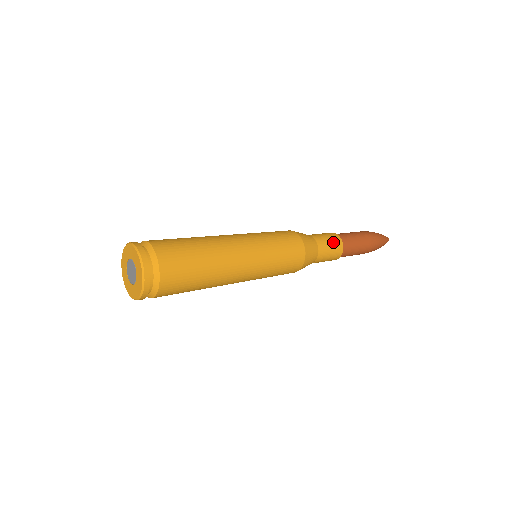
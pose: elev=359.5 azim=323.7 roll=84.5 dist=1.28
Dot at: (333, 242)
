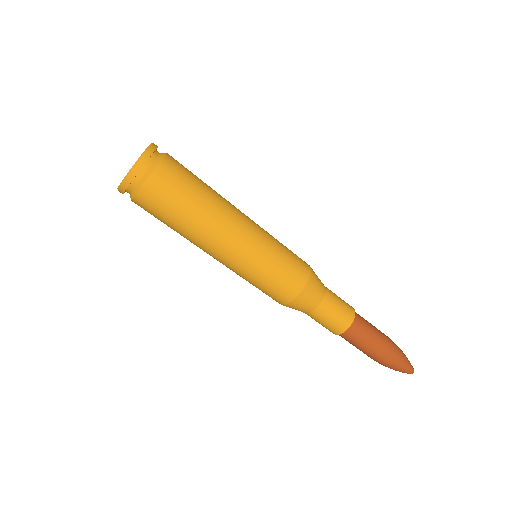
Dot at: (332, 325)
